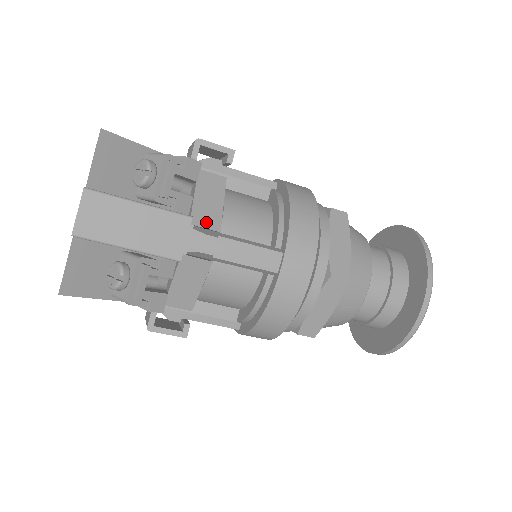
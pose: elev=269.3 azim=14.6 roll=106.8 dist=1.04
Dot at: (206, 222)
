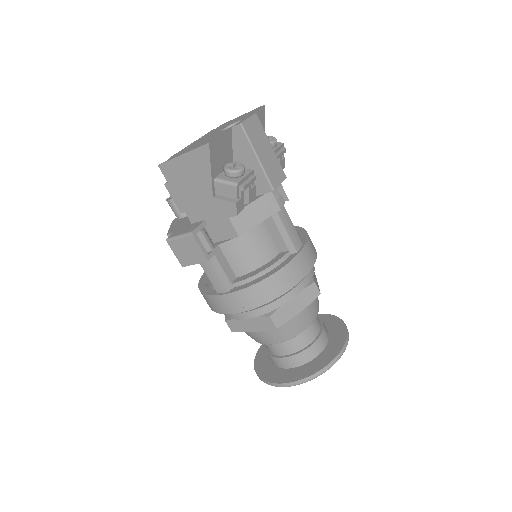
Dot at: occluded
